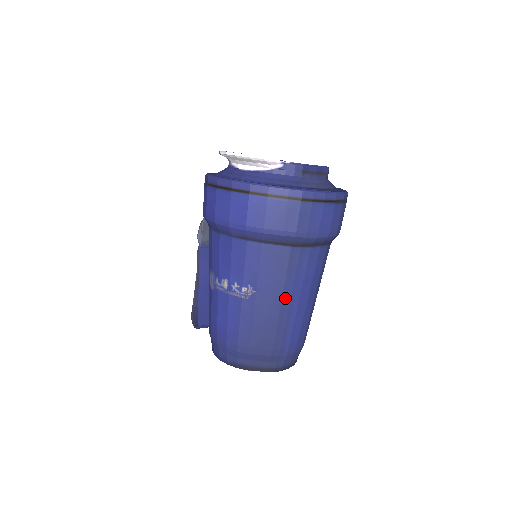
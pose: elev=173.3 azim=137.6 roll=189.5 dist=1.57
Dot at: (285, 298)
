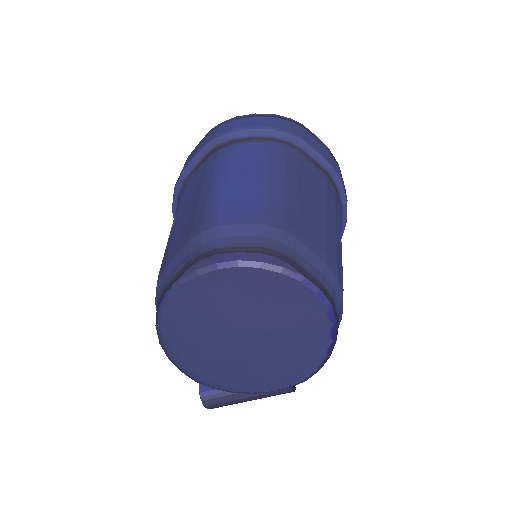
Dot at: (206, 185)
